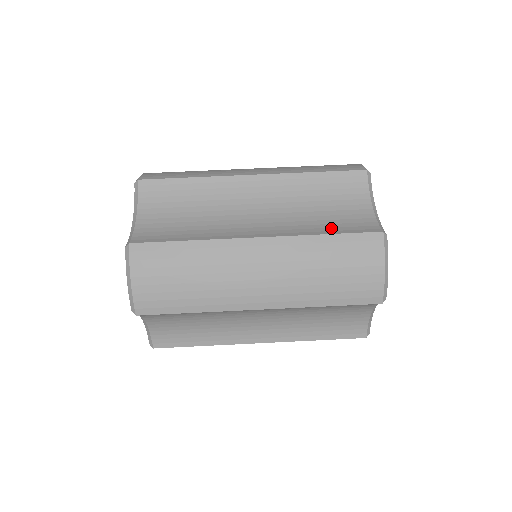
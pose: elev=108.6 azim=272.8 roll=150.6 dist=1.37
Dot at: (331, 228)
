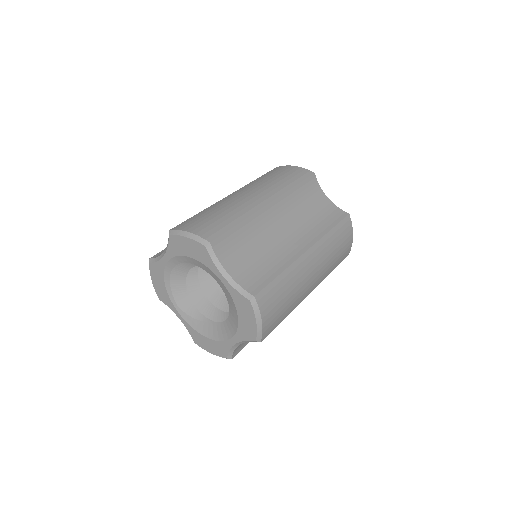
Dot at: occluded
